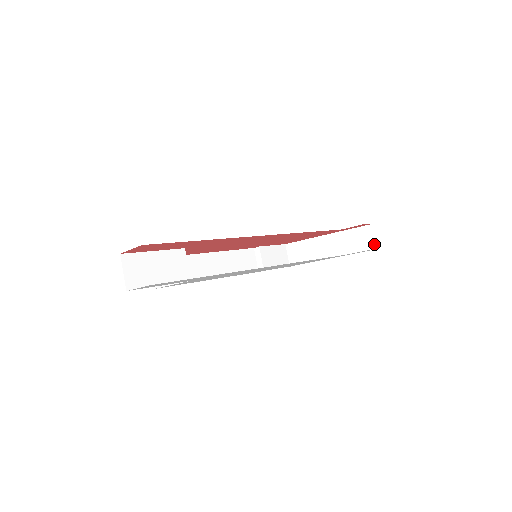
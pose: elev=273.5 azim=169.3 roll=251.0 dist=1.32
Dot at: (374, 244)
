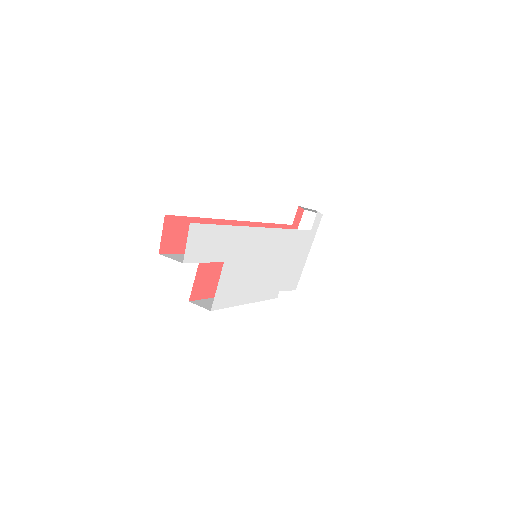
Dot at: occluded
